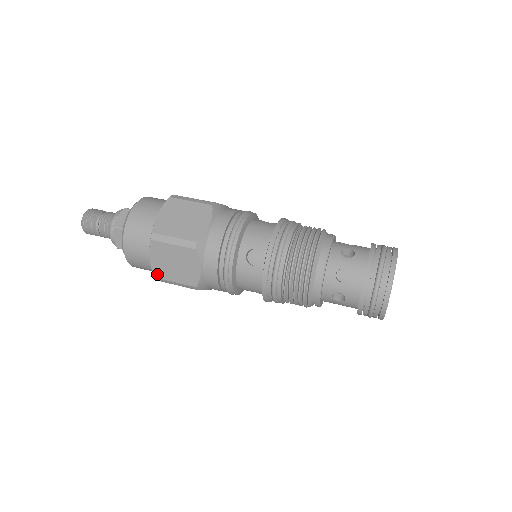
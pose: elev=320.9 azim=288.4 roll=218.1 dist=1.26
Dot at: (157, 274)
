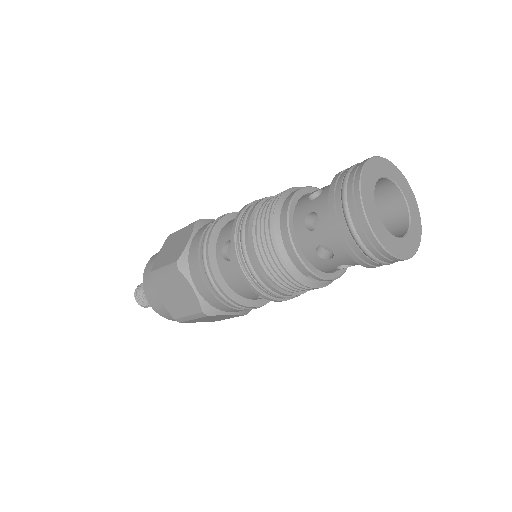
Dot at: (174, 314)
